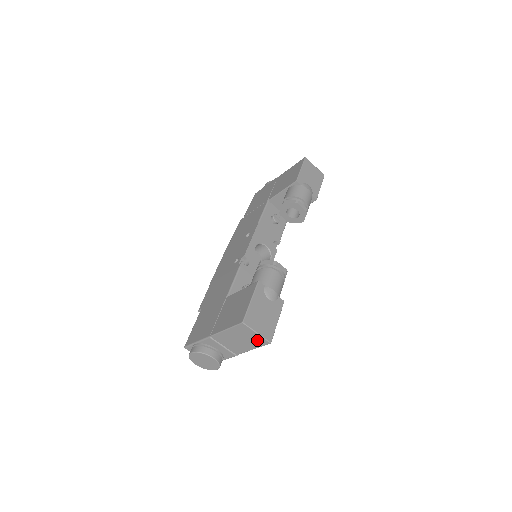
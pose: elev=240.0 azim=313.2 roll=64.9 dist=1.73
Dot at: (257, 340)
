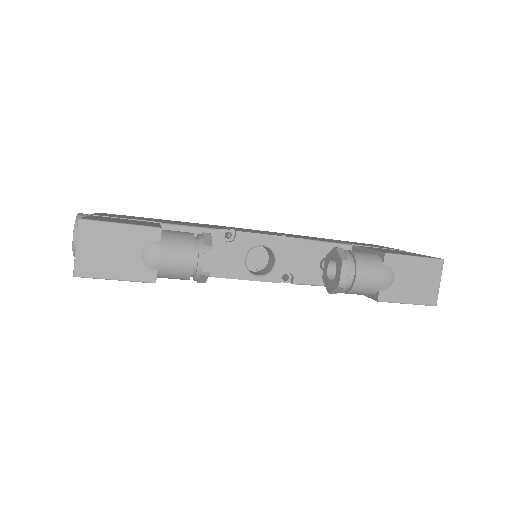
Dot at: occluded
